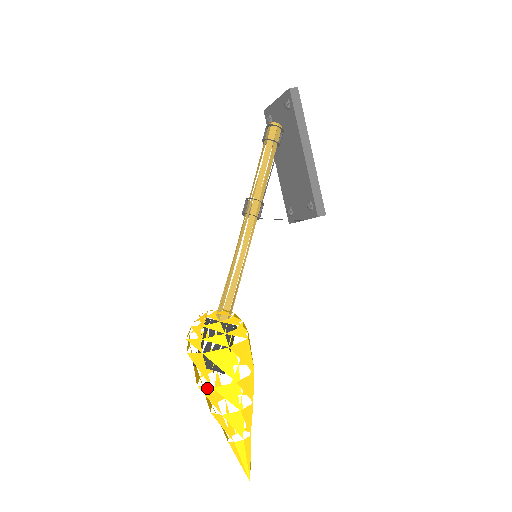
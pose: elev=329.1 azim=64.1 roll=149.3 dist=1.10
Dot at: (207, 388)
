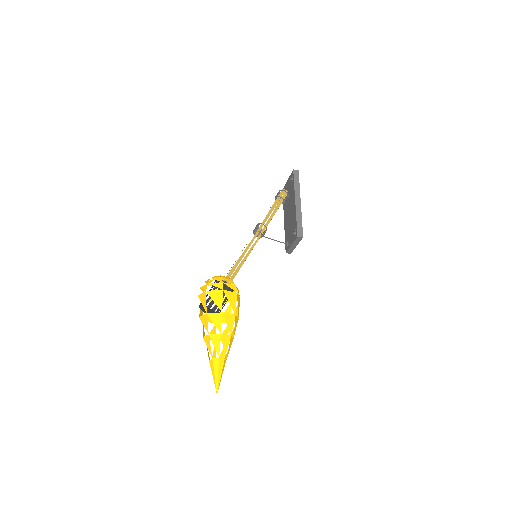
Dot at: (204, 315)
